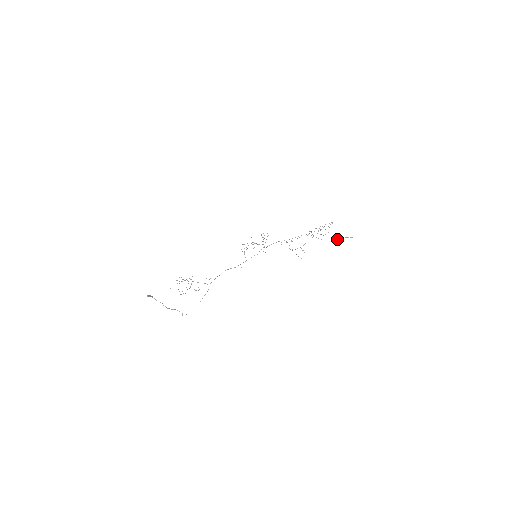
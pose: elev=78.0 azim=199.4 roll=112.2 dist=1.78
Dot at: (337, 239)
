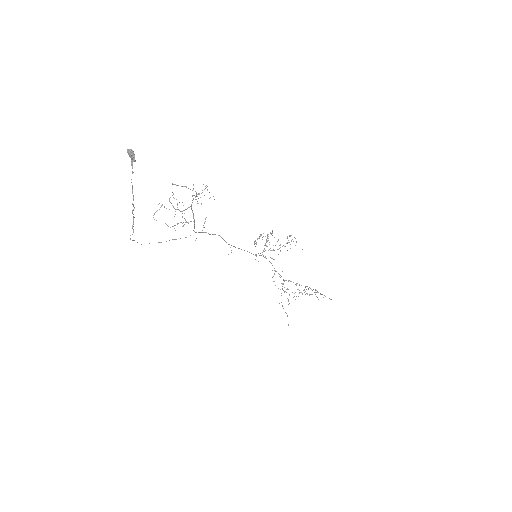
Dot at: occluded
